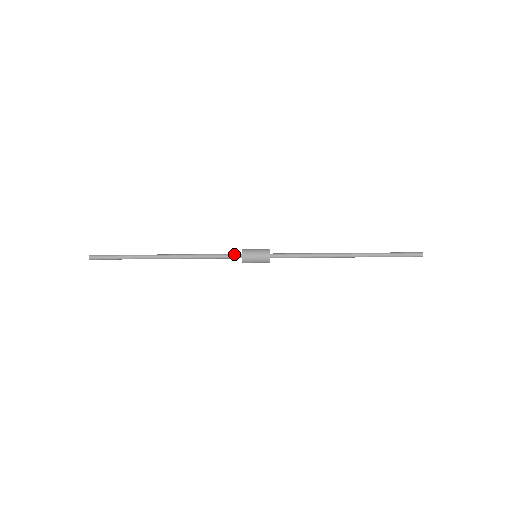
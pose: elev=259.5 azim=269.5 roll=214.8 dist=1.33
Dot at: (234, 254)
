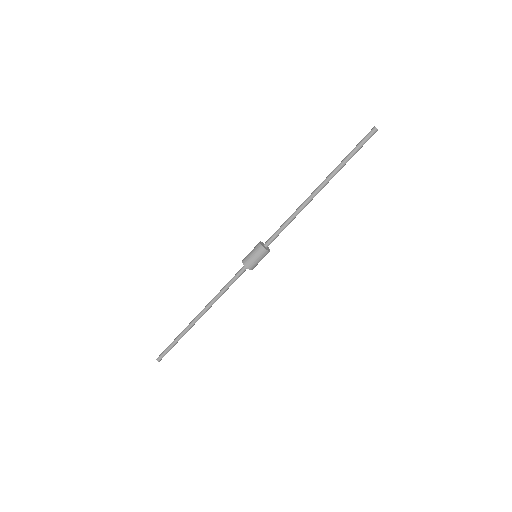
Dot at: (240, 269)
